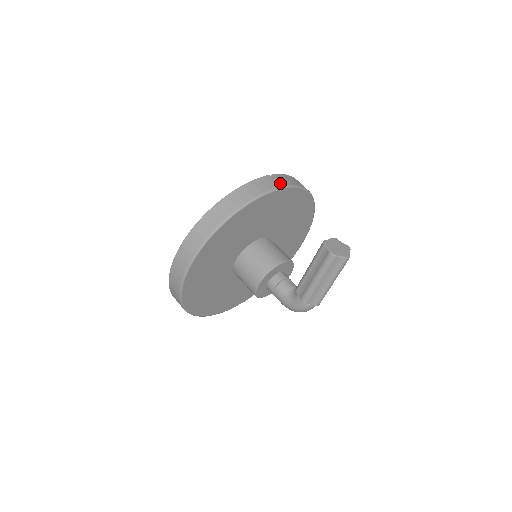
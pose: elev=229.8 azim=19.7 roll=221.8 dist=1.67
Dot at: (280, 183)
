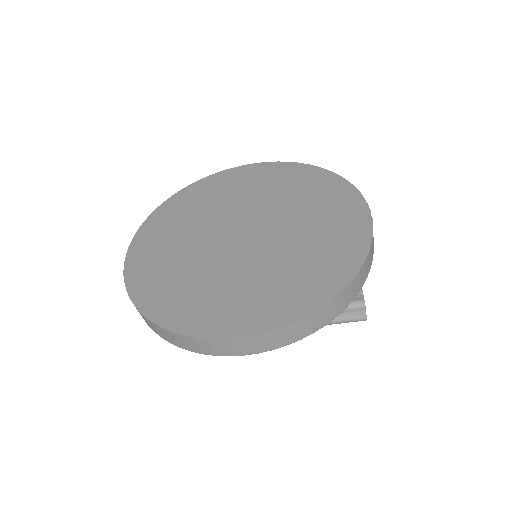
Dot at: occluded
